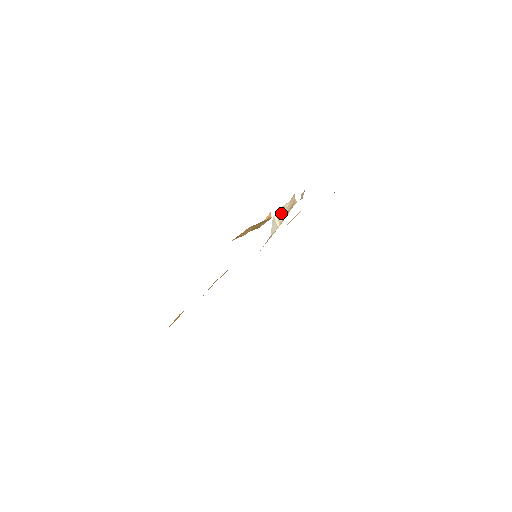
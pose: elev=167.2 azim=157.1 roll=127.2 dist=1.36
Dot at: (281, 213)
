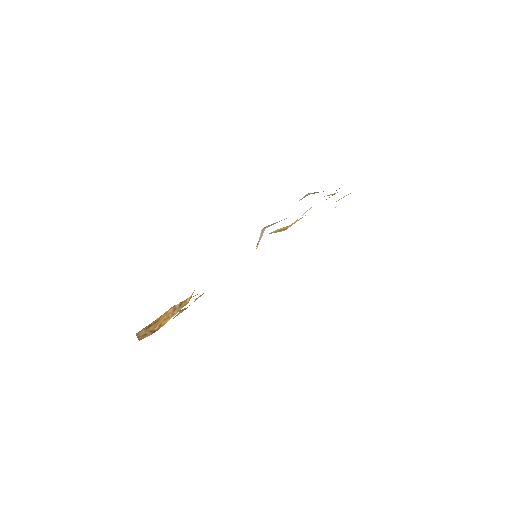
Dot at: (260, 237)
